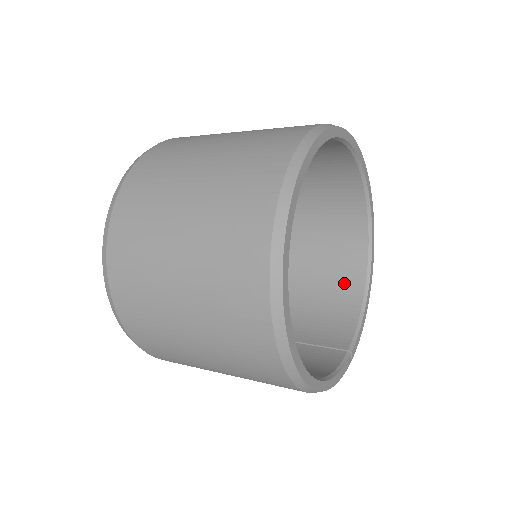
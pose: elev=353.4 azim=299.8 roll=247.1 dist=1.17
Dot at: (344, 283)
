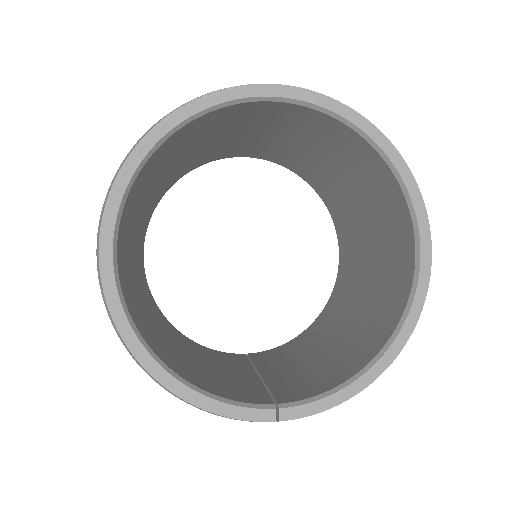
Dot at: (365, 345)
